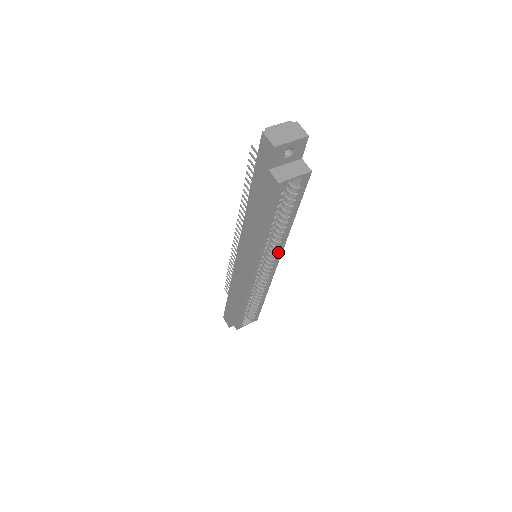
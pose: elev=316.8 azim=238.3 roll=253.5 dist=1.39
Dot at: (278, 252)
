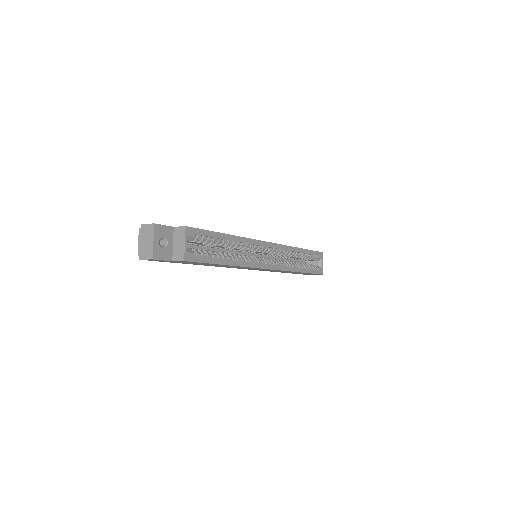
Dot at: (256, 245)
